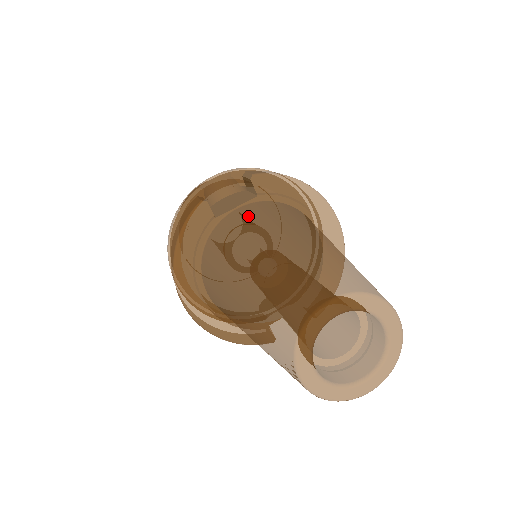
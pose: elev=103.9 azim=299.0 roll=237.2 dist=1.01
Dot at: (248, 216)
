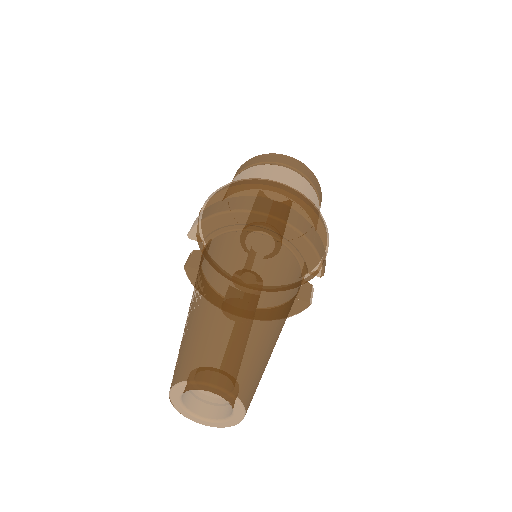
Dot at: occluded
